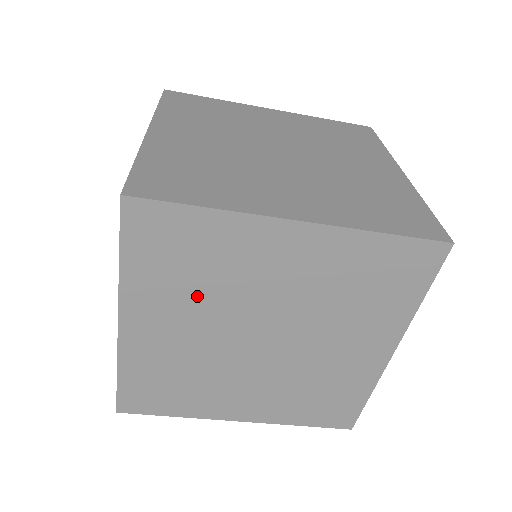
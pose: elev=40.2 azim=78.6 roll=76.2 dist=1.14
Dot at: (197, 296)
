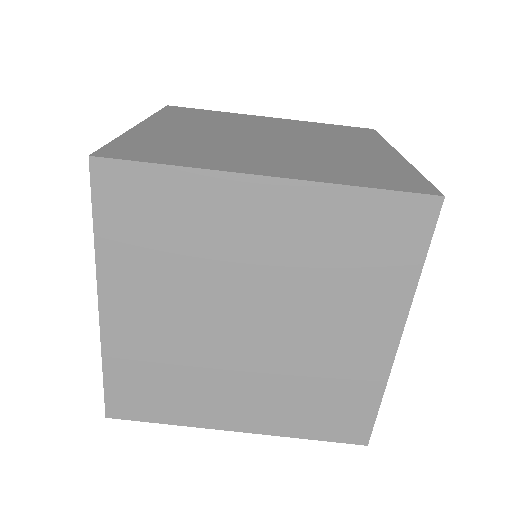
Dot at: (210, 124)
